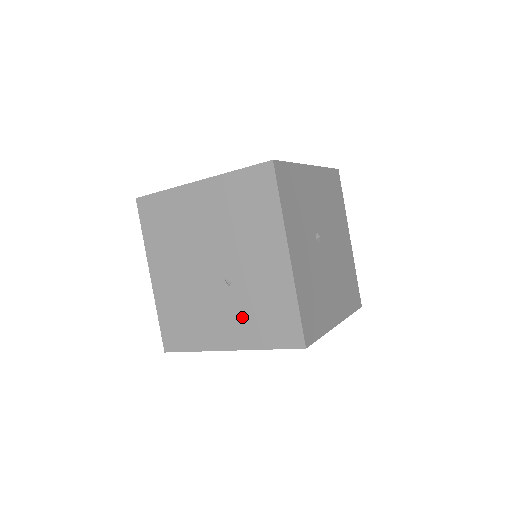
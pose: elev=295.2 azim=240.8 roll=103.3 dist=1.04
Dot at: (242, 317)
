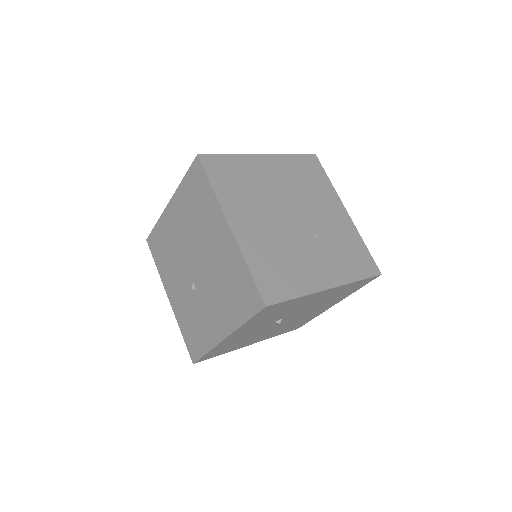
Dot at: (185, 306)
